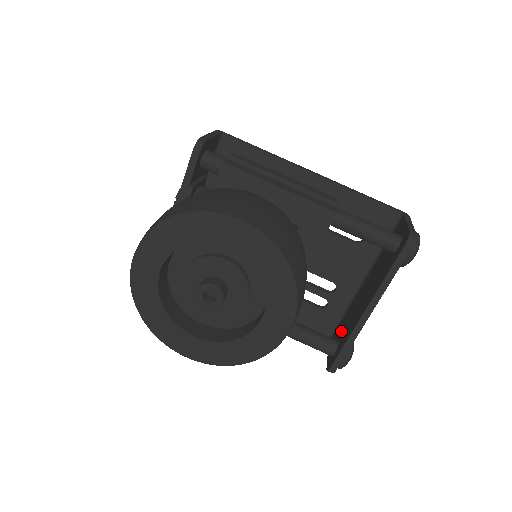
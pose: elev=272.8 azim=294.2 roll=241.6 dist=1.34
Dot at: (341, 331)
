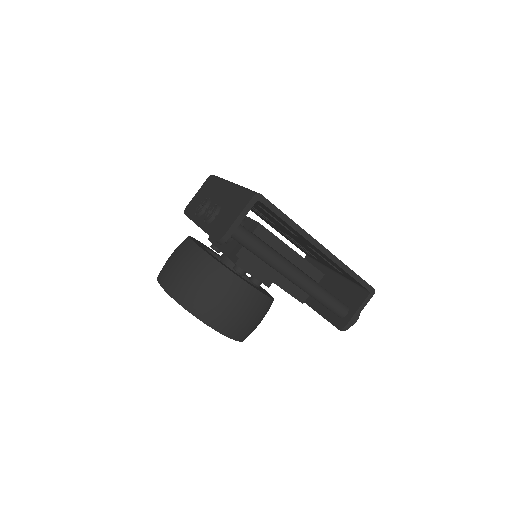
Dot at: occluded
